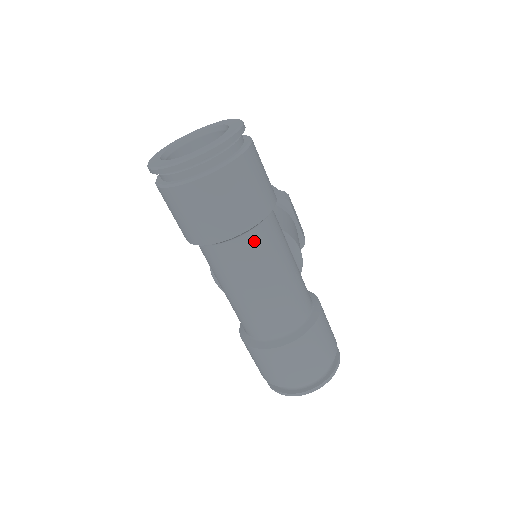
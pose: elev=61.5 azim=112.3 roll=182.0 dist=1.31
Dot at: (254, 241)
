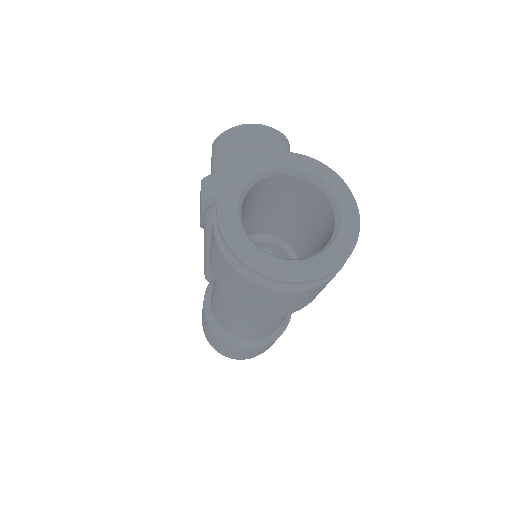
Dot at: occluded
